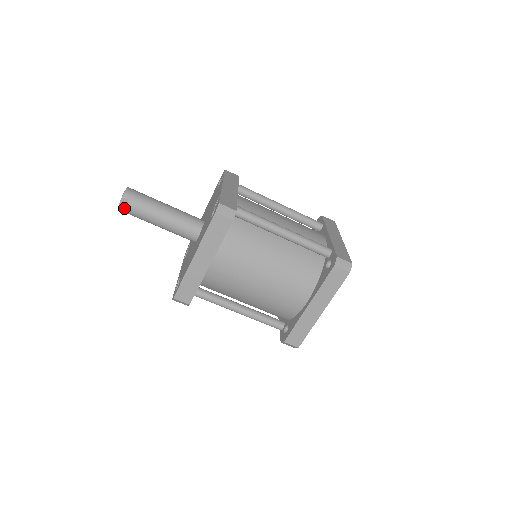
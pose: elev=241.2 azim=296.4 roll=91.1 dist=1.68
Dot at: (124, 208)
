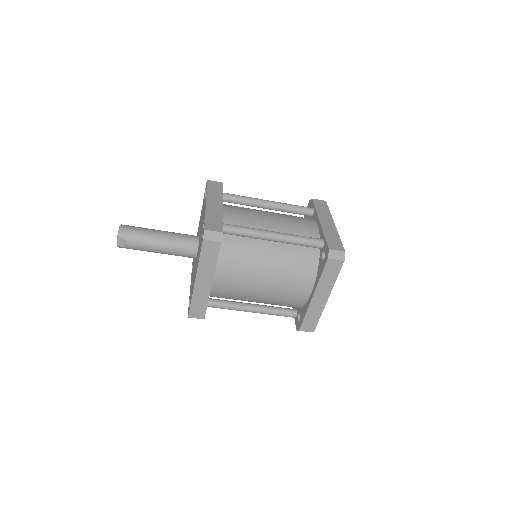
Dot at: (122, 246)
